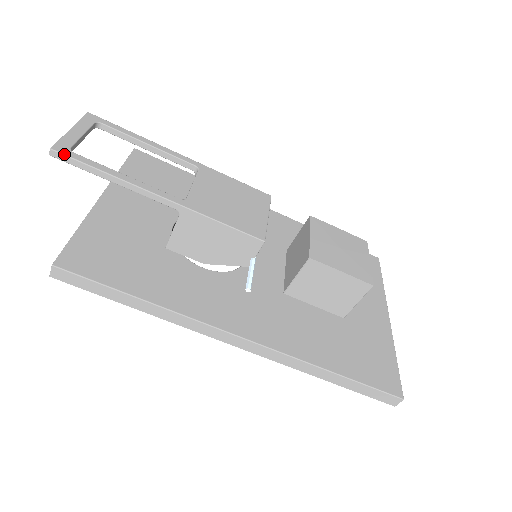
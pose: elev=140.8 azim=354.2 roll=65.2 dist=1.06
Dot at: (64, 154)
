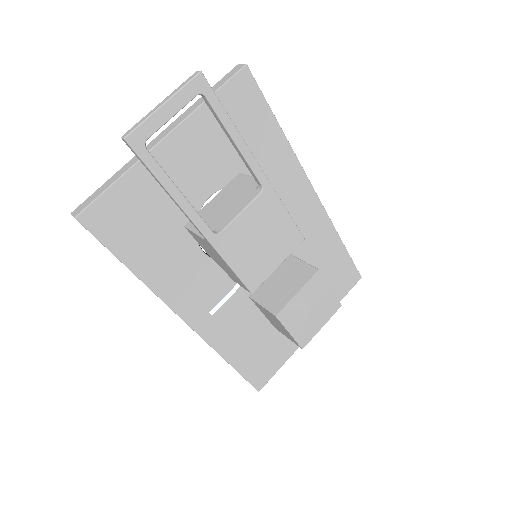
Dot at: (134, 150)
